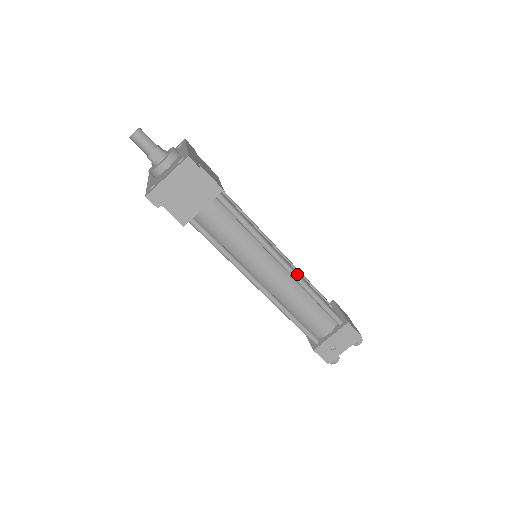
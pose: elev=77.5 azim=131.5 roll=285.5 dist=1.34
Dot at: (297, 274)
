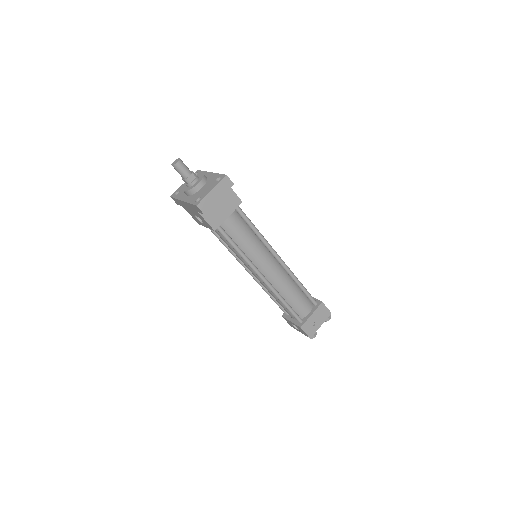
Dot at: occluded
